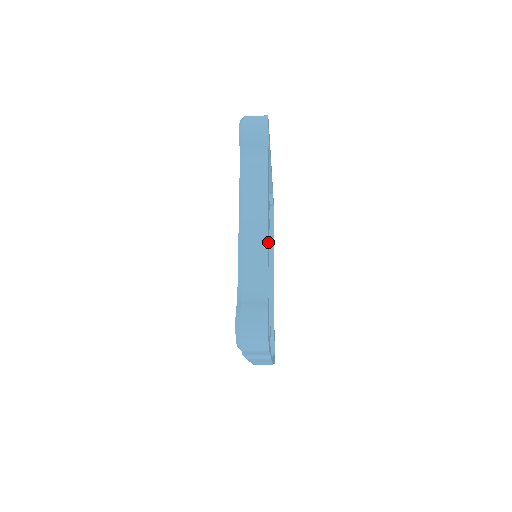
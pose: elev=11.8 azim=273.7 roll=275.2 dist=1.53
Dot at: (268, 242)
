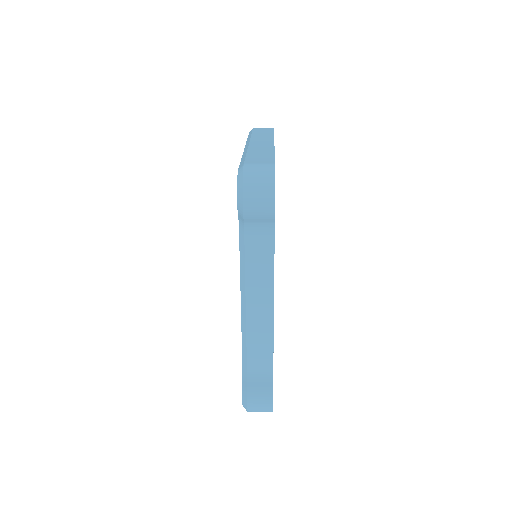
Dot at: (273, 325)
